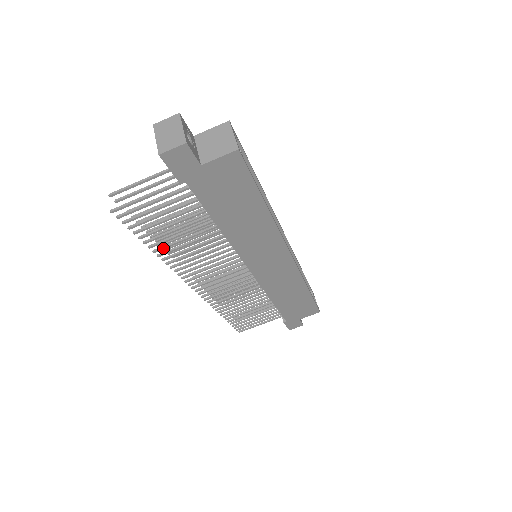
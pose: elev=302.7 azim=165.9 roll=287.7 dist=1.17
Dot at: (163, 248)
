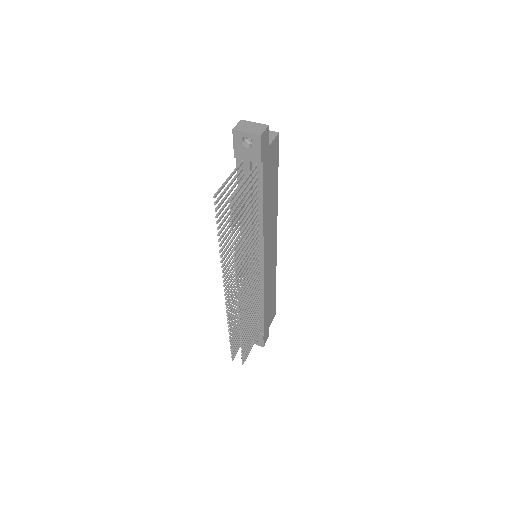
Dot at: occluded
